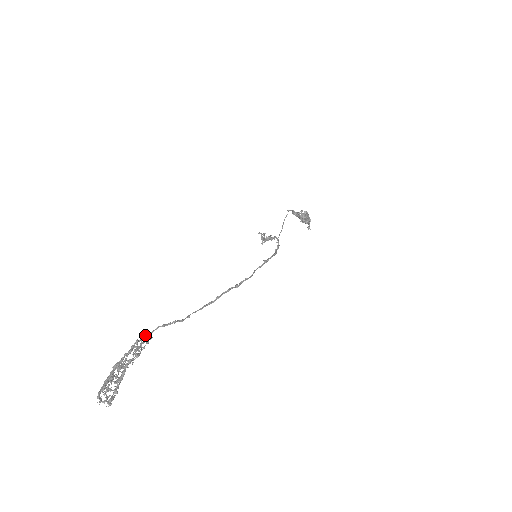
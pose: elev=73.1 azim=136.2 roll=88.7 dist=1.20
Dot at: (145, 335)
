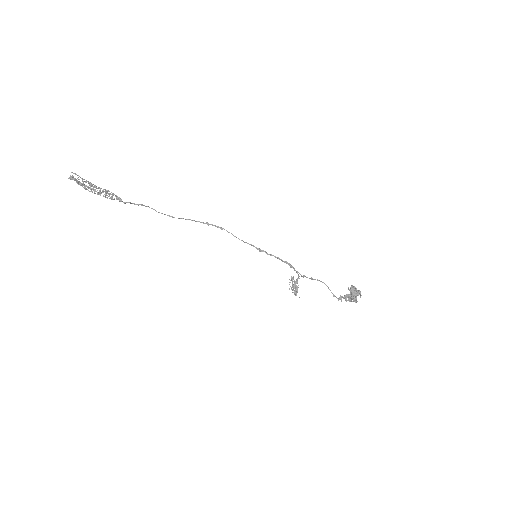
Dot at: (118, 198)
